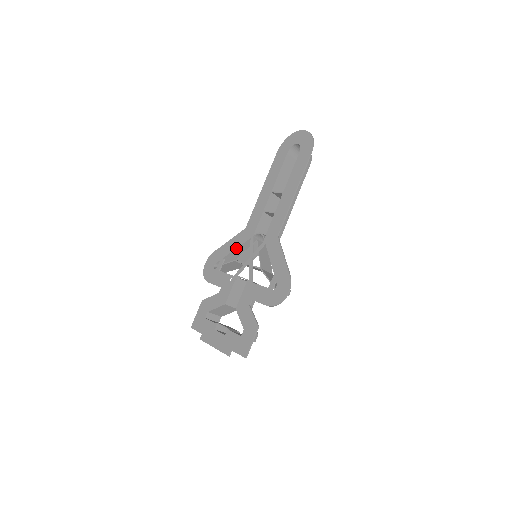
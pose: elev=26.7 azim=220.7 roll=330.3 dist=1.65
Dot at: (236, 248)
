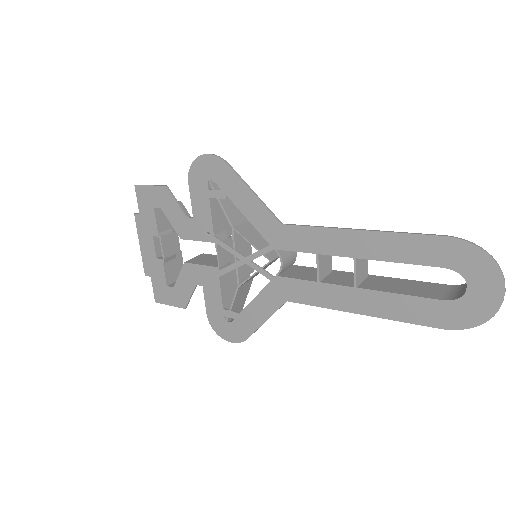
Dot at: (248, 219)
